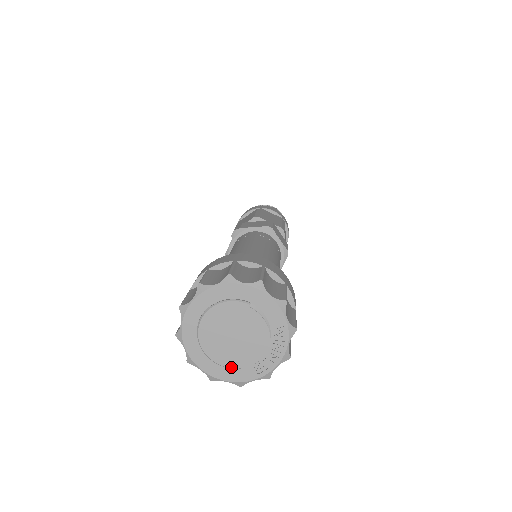
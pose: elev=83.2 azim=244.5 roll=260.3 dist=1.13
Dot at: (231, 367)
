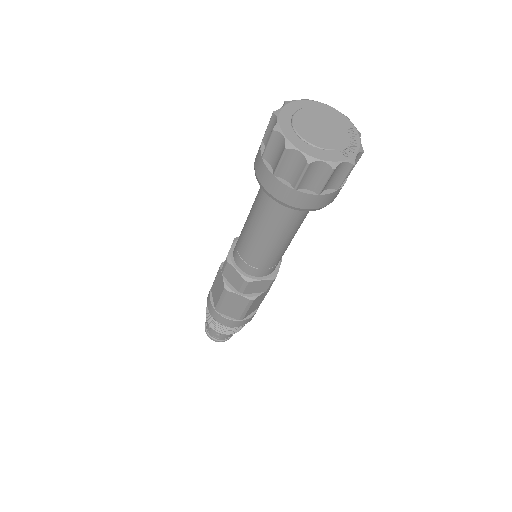
Dot at: (324, 148)
